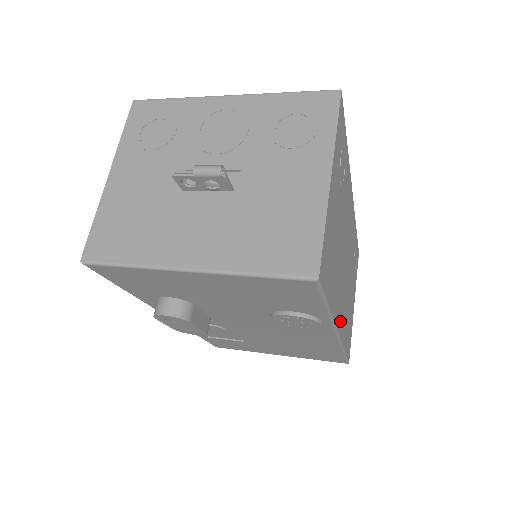
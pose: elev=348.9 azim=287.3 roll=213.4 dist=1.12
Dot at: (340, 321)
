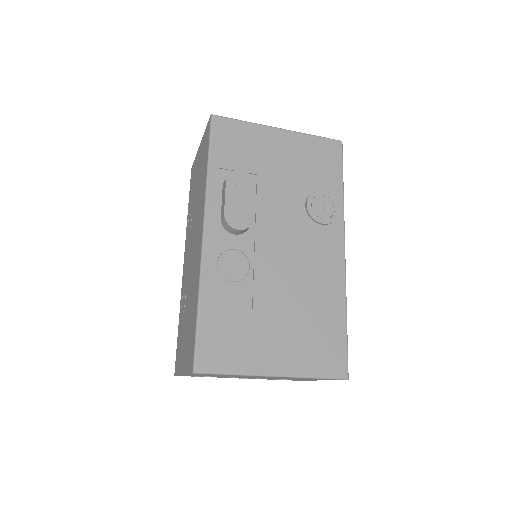
Dot at: occluded
